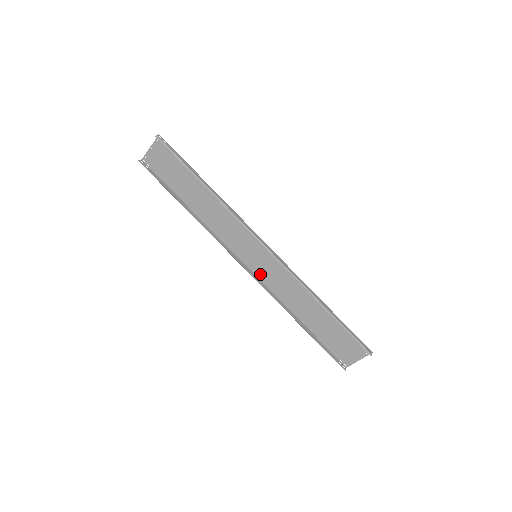
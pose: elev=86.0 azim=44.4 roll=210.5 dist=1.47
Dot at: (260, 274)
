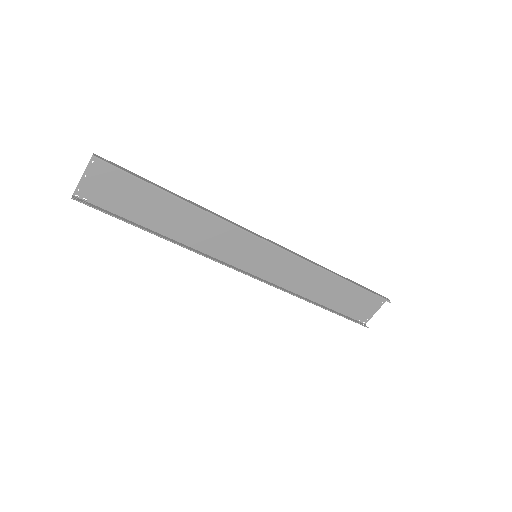
Dot at: (263, 273)
